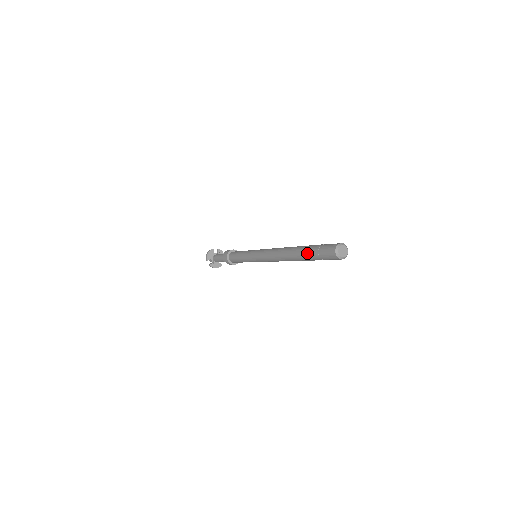
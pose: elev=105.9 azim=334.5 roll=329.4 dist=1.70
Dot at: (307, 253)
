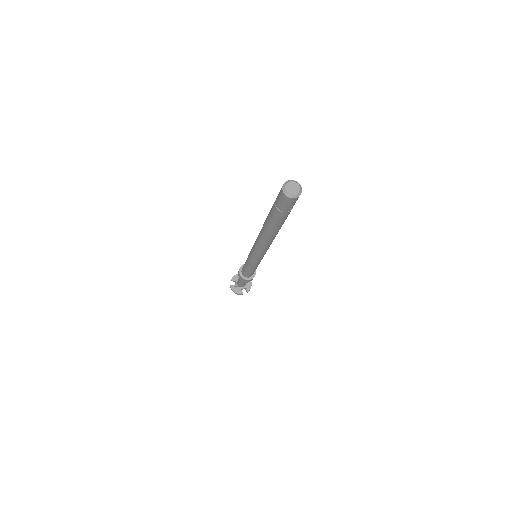
Dot at: occluded
